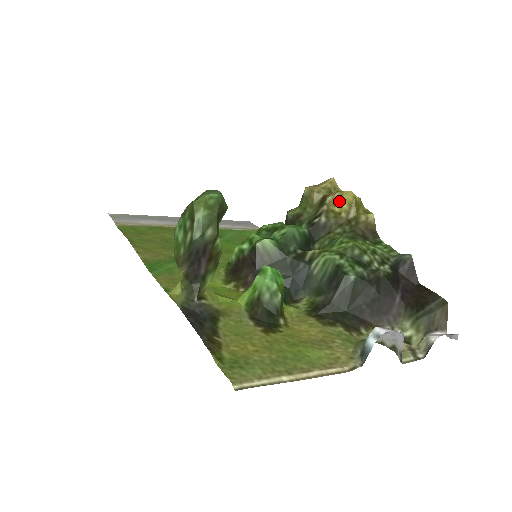
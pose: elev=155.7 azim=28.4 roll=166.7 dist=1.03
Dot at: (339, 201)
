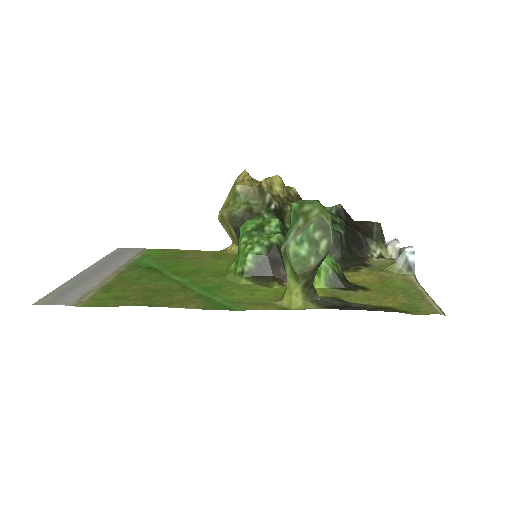
Dot at: (272, 186)
